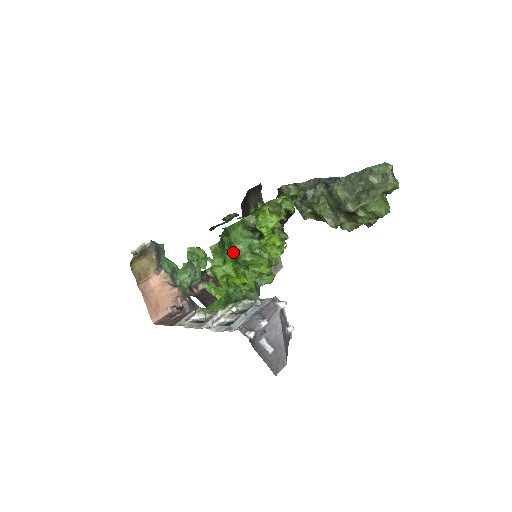
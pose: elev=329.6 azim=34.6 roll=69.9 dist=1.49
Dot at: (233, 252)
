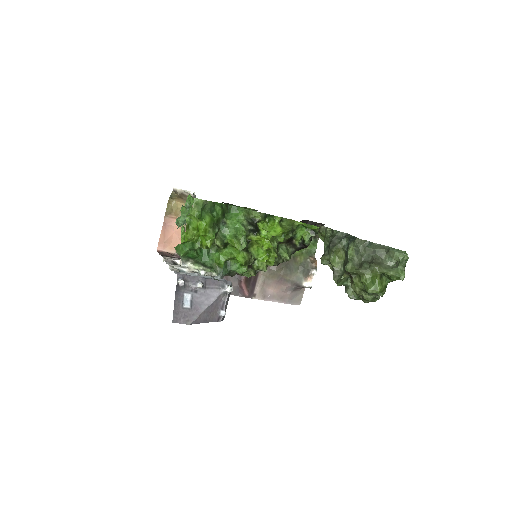
Dot at: (222, 224)
